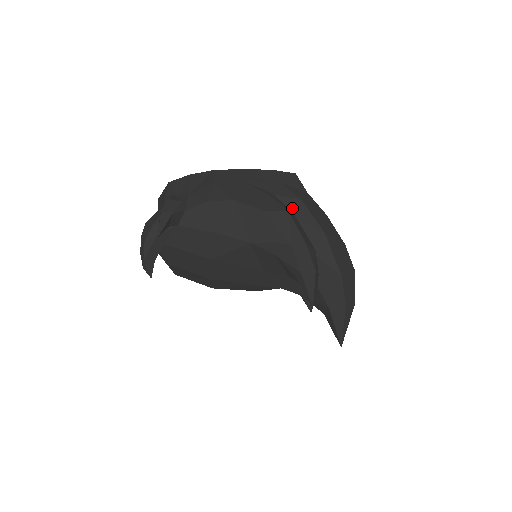
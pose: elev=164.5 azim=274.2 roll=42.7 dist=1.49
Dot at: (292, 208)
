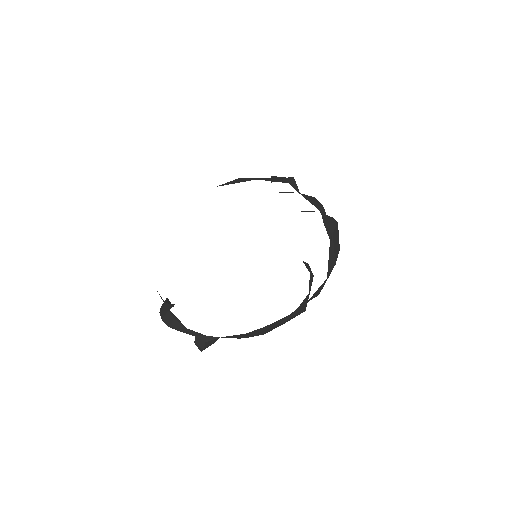
Dot at: occluded
